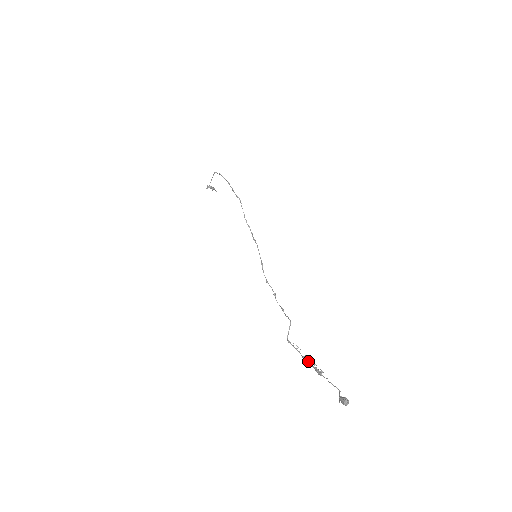
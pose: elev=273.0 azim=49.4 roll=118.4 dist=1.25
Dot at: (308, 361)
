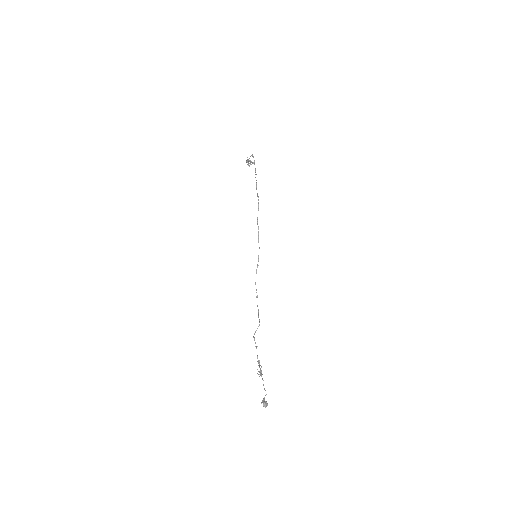
Dot at: (258, 361)
